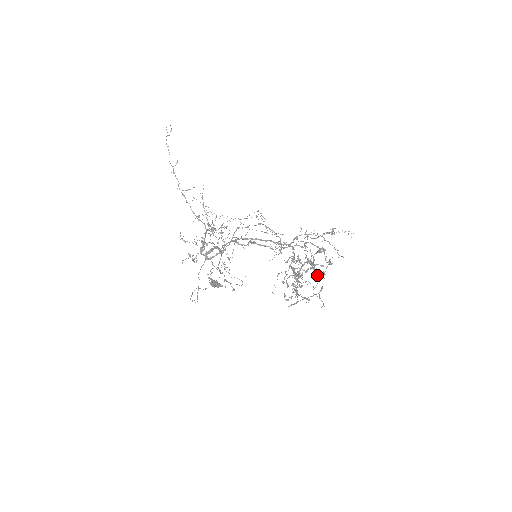
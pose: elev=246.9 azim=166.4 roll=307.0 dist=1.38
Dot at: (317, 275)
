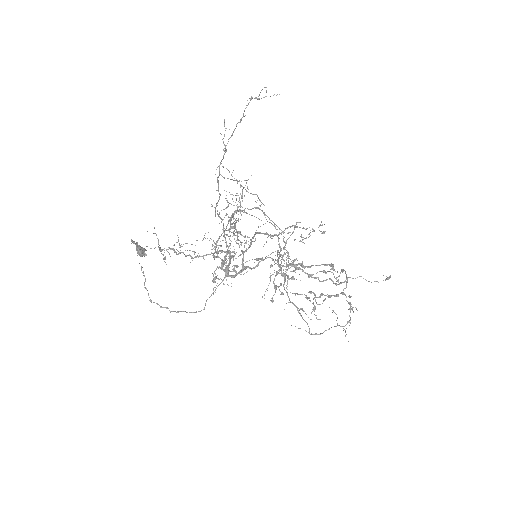
Dot at: (349, 309)
